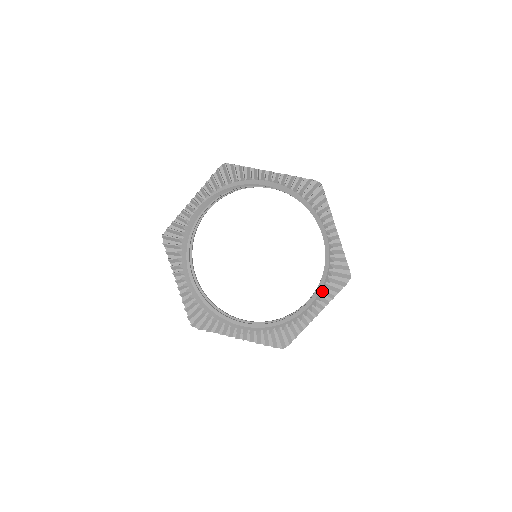
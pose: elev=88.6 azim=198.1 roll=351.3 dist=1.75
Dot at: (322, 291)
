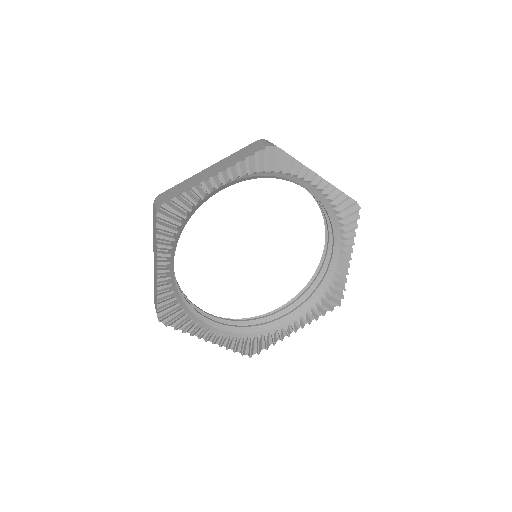
Dot at: (310, 310)
